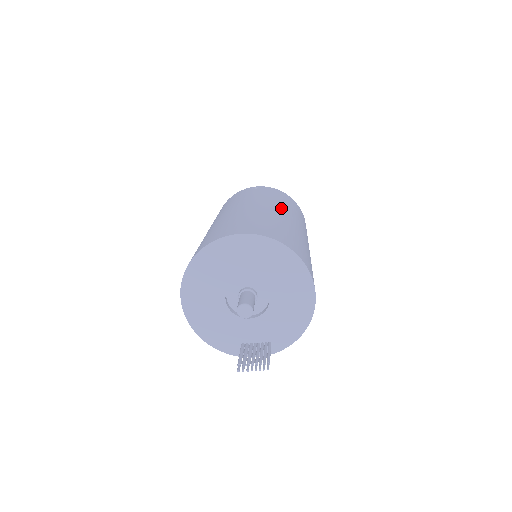
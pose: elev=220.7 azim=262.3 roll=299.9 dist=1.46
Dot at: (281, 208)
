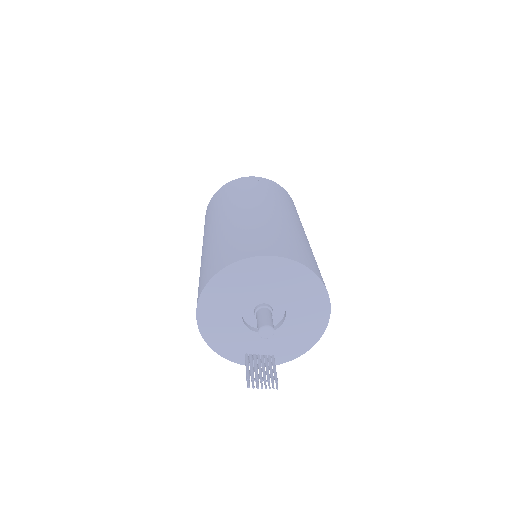
Dot at: (292, 215)
